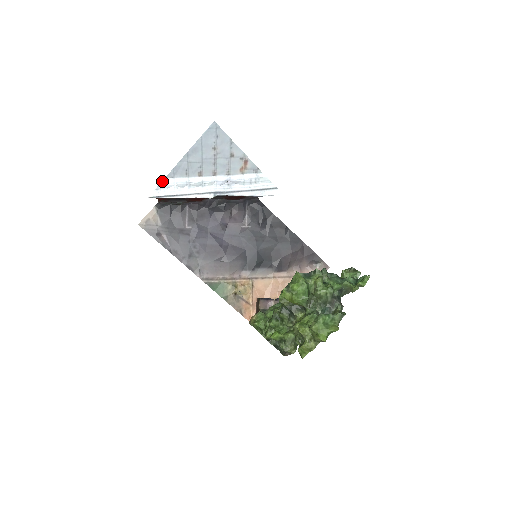
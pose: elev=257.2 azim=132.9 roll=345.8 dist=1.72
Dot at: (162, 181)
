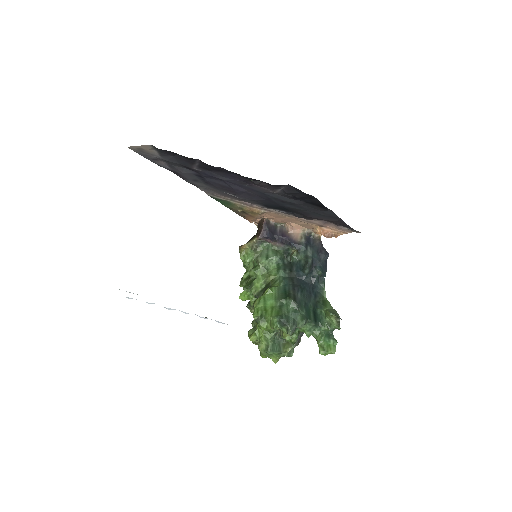
Dot at: occluded
